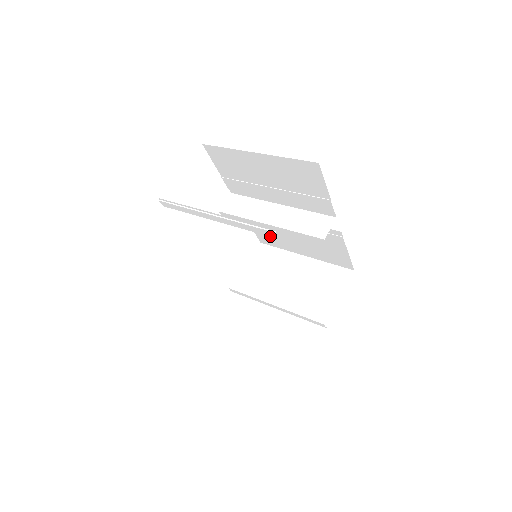
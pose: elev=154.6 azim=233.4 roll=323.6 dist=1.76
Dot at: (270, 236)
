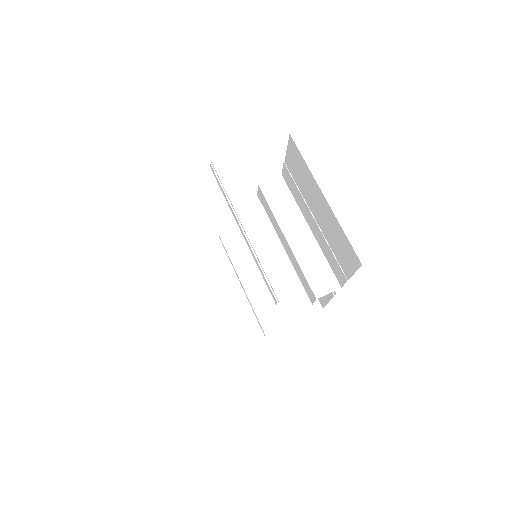
Dot at: (272, 295)
